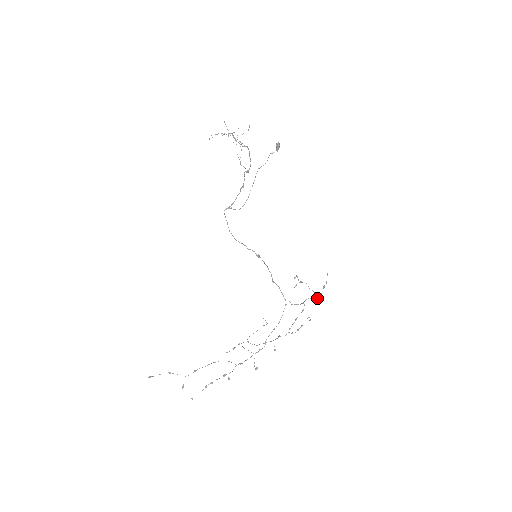
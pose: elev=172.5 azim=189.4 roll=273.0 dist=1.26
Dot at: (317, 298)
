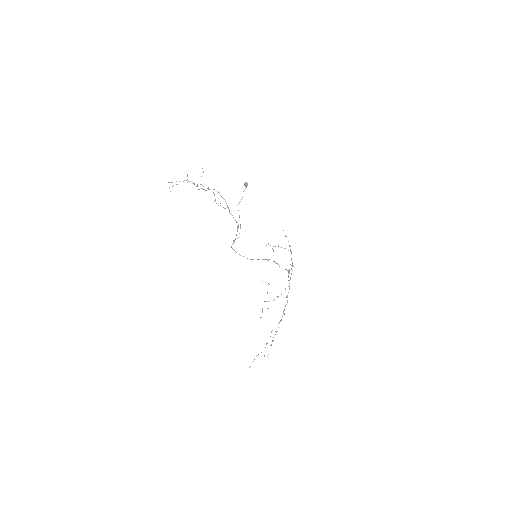
Dot at: (290, 251)
